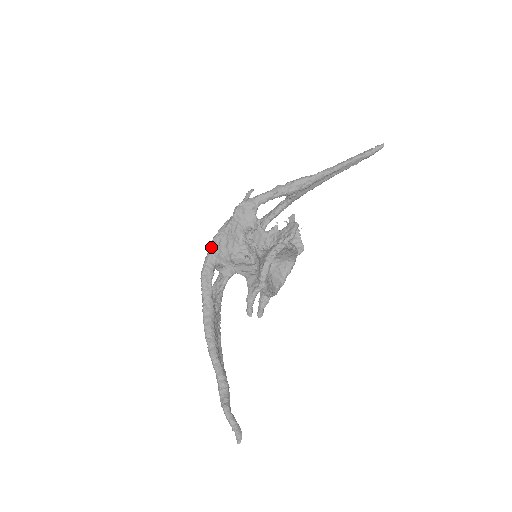
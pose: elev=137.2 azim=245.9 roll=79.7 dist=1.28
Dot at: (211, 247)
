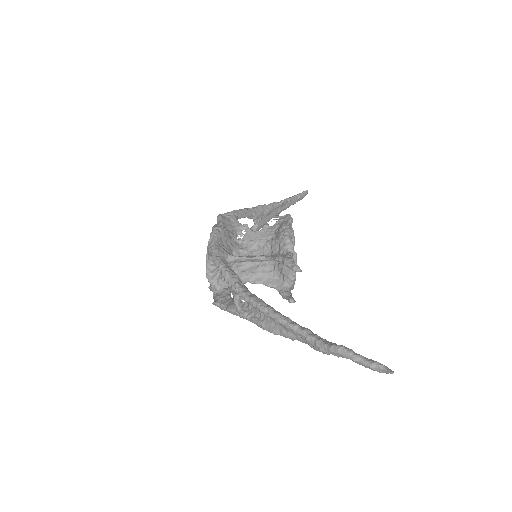
Dot at: (213, 239)
